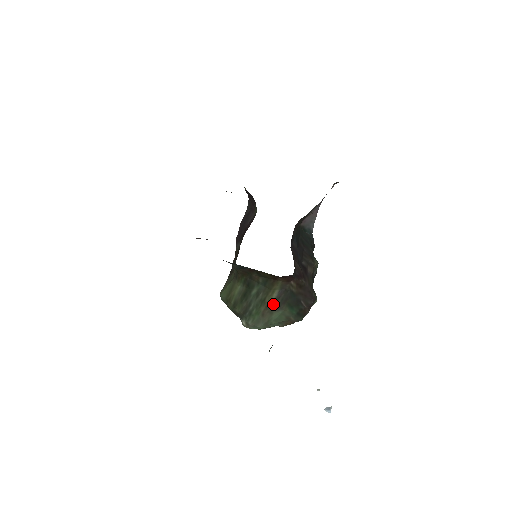
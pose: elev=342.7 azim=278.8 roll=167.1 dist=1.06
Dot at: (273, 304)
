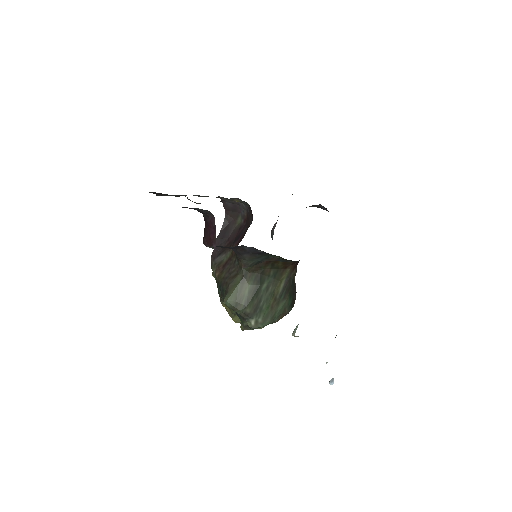
Dot at: (280, 295)
